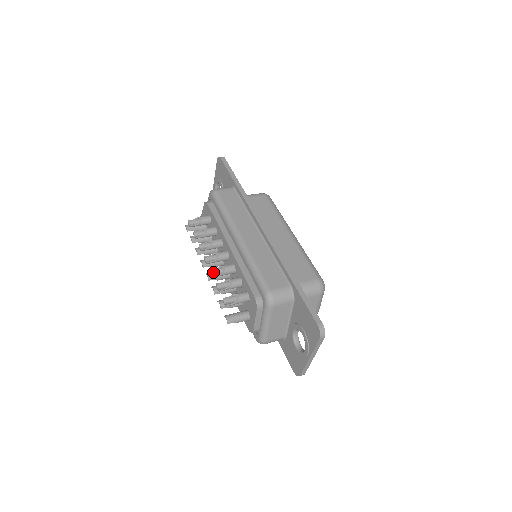
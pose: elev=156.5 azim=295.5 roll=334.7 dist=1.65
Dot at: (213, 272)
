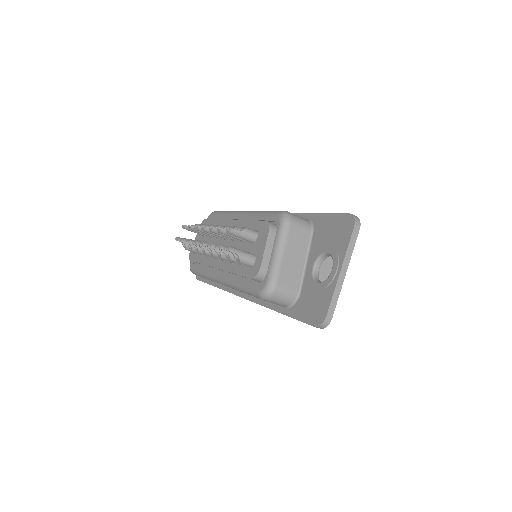
Dot at: occluded
